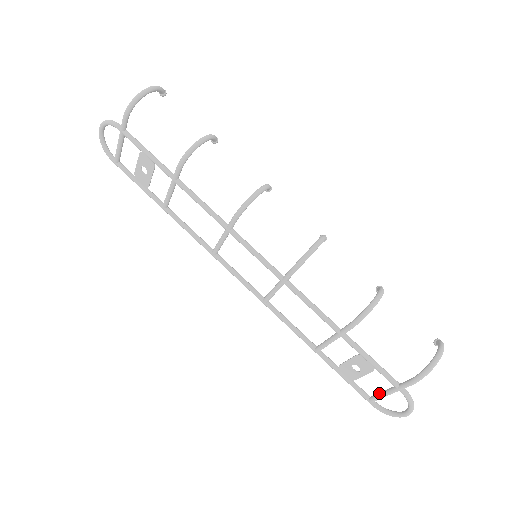
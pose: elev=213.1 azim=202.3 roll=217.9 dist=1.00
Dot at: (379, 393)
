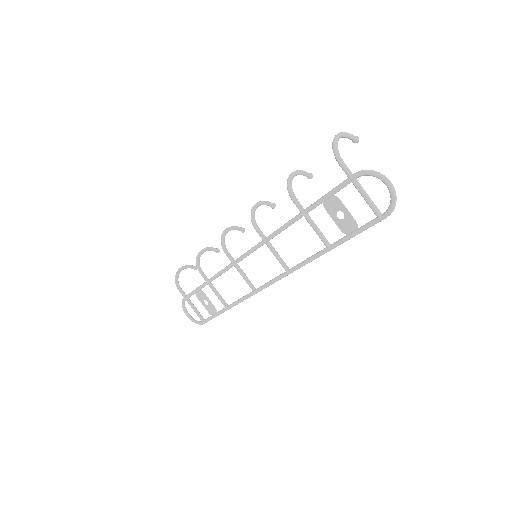
Dot at: occluded
